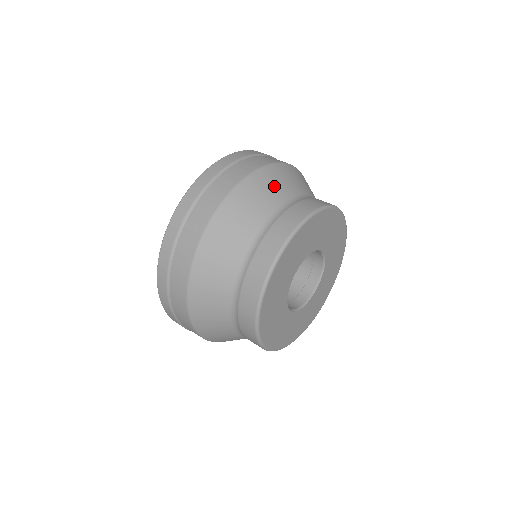
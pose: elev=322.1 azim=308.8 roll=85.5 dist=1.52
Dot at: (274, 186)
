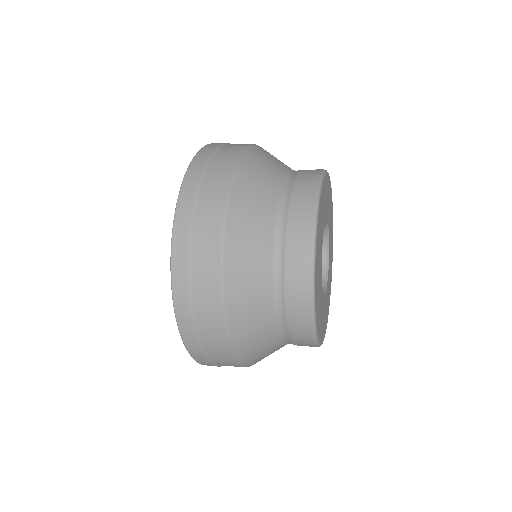
Dot at: (259, 186)
